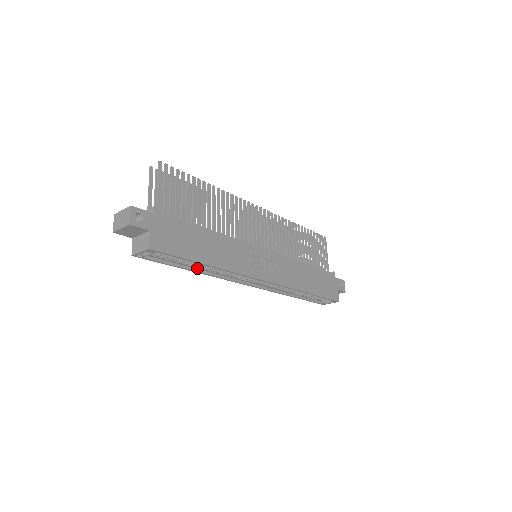
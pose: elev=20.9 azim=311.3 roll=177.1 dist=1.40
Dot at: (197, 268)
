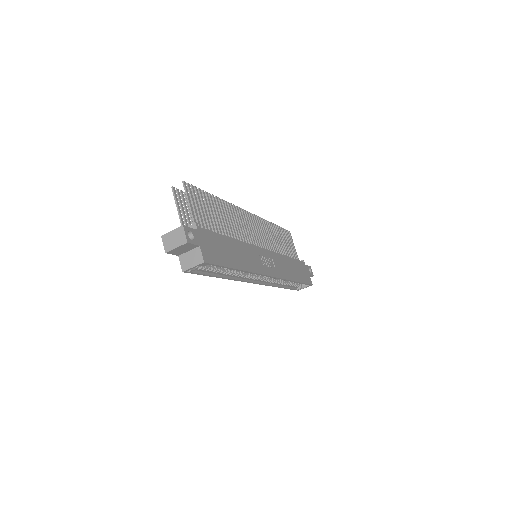
Dot at: (224, 274)
